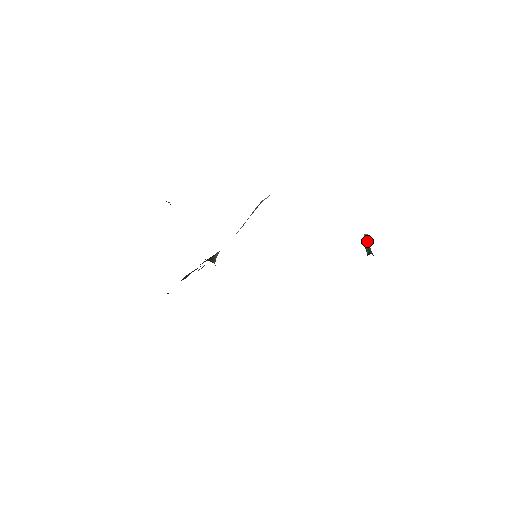
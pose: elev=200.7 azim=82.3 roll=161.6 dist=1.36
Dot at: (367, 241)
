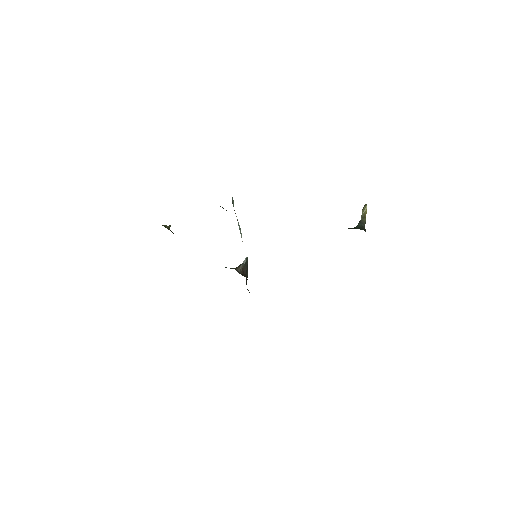
Dot at: (363, 212)
